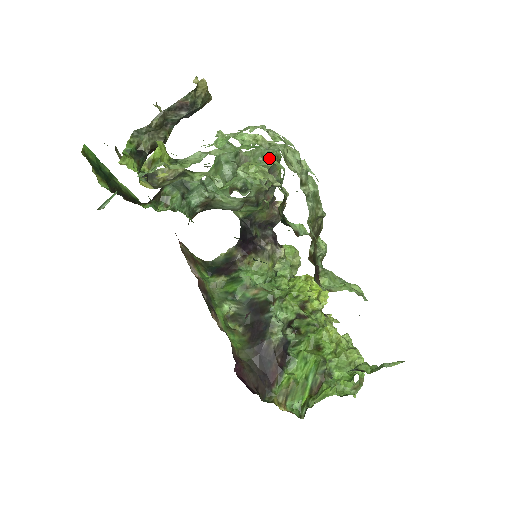
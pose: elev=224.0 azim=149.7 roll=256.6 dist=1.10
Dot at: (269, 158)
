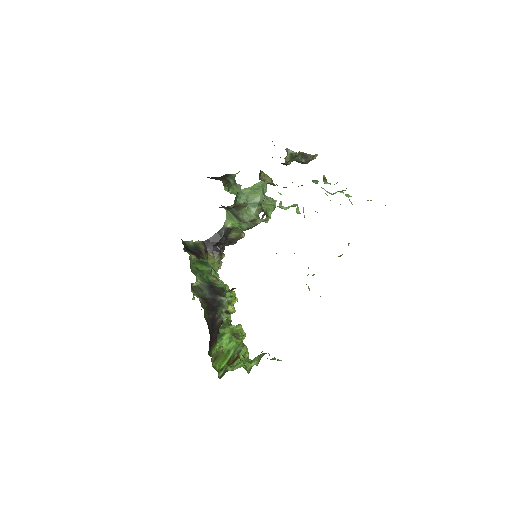
Dot at: occluded
